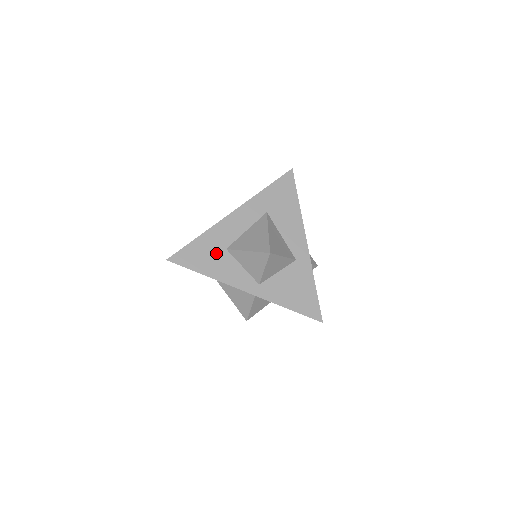
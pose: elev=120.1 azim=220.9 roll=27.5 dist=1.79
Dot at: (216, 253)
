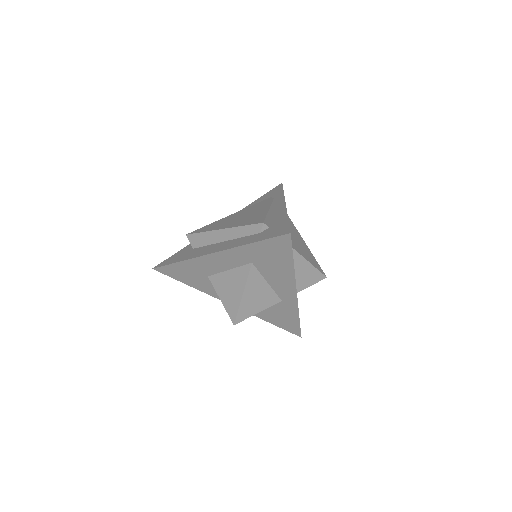
Dot at: (198, 276)
